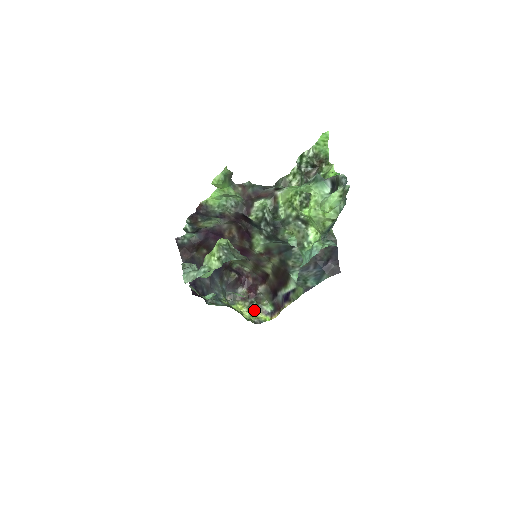
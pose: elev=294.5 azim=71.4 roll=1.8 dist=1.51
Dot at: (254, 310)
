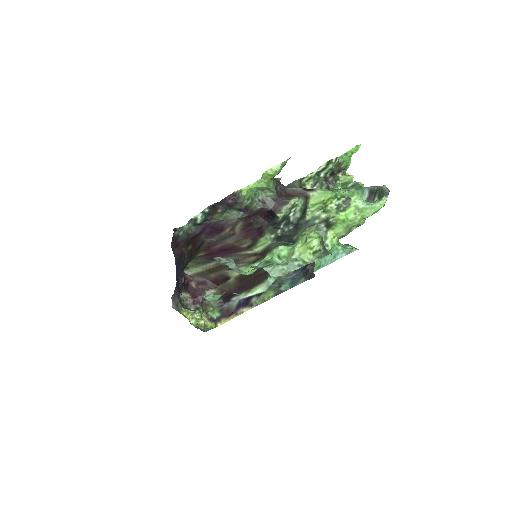
Dot at: (201, 317)
